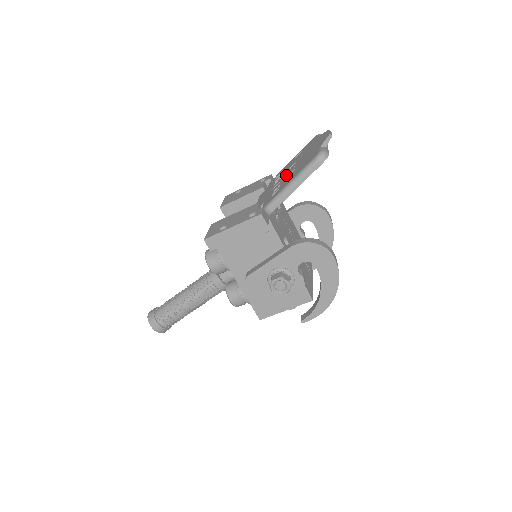
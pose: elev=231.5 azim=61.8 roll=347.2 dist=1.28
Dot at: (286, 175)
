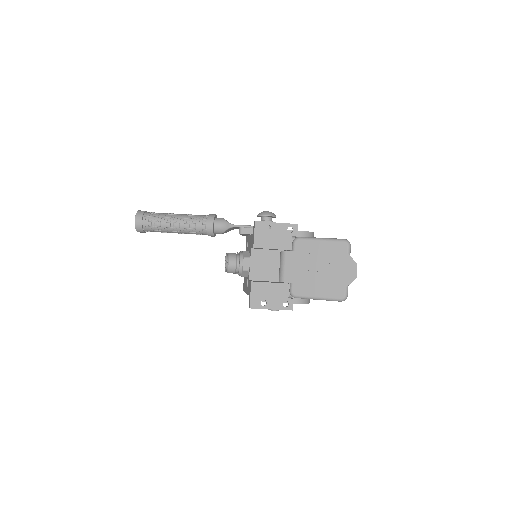
Dot at: (314, 271)
